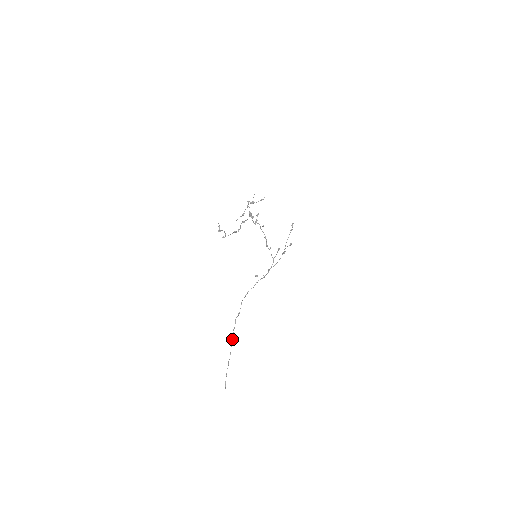
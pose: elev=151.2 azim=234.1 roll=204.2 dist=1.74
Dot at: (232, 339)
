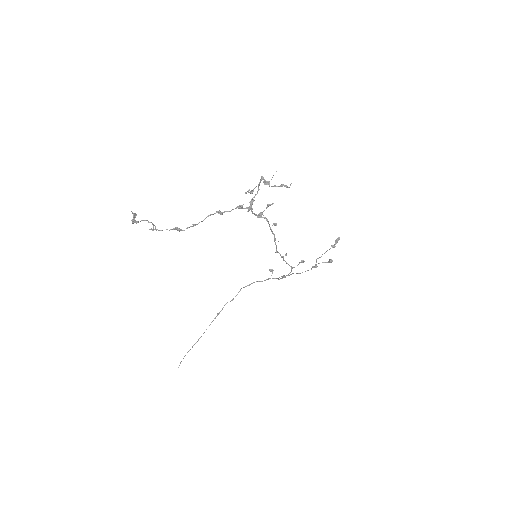
Dot at: occluded
